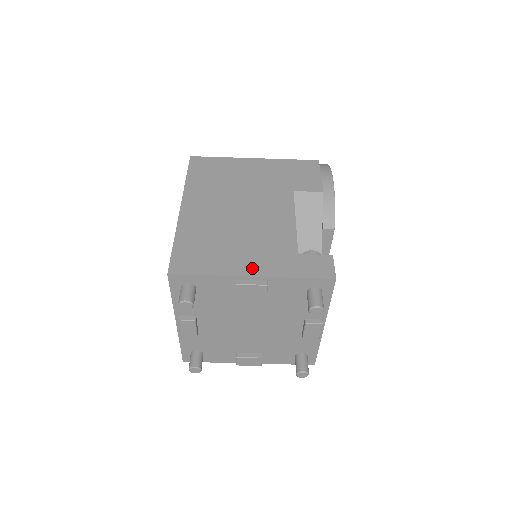
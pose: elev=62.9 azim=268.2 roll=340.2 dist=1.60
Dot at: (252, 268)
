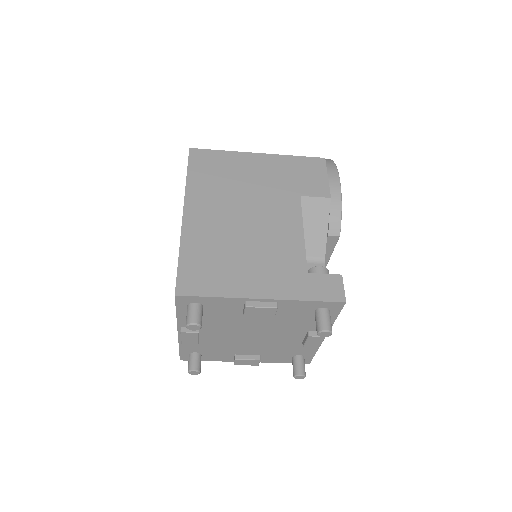
Dot at: (262, 289)
